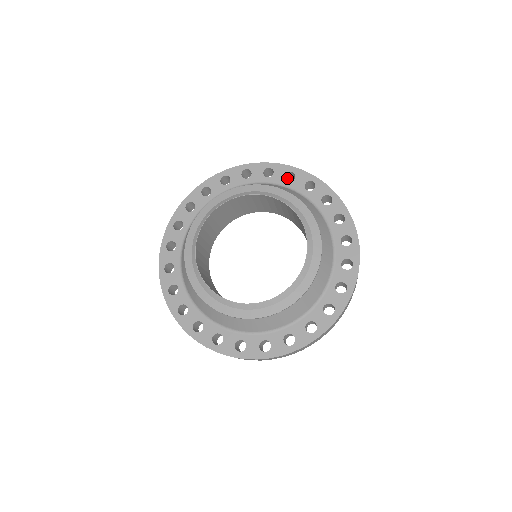
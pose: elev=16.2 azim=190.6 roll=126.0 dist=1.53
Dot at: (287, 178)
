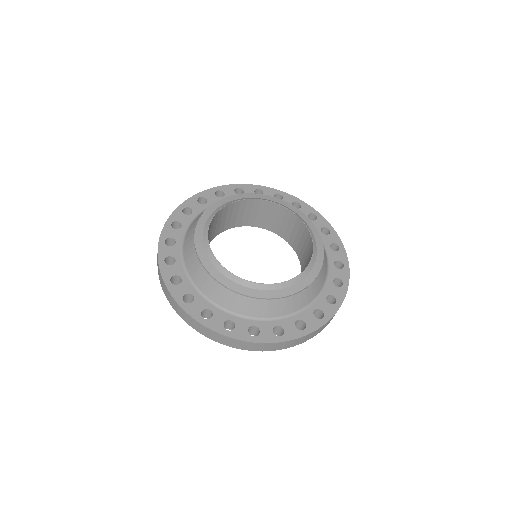
Dot at: occluded
